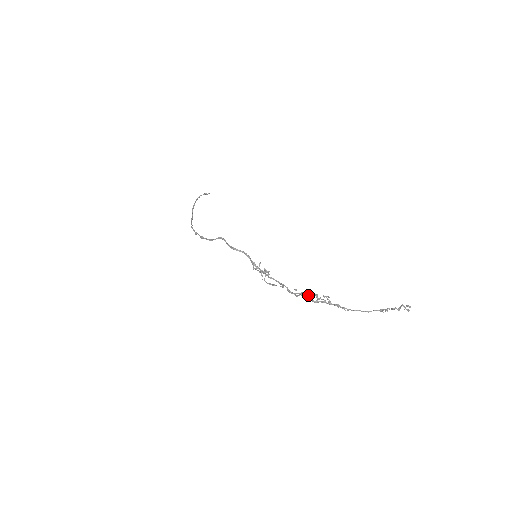
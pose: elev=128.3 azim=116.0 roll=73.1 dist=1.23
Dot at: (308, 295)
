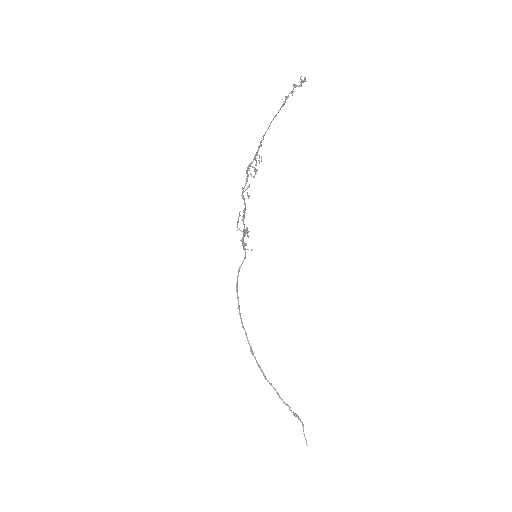
Dot at: (250, 174)
